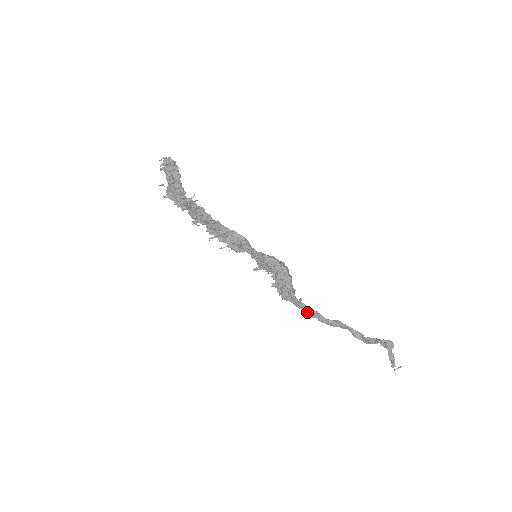
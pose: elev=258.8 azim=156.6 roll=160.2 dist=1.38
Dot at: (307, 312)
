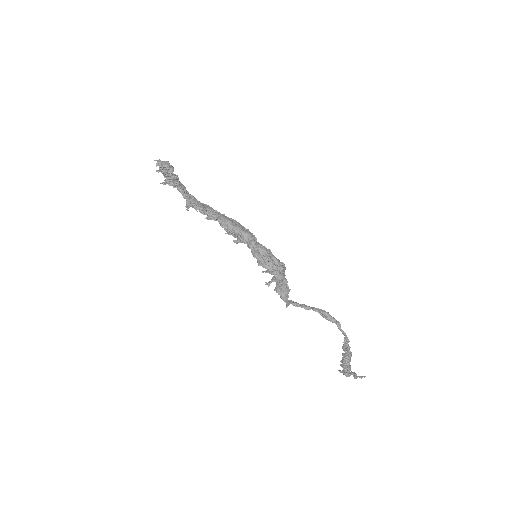
Dot at: (300, 305)
